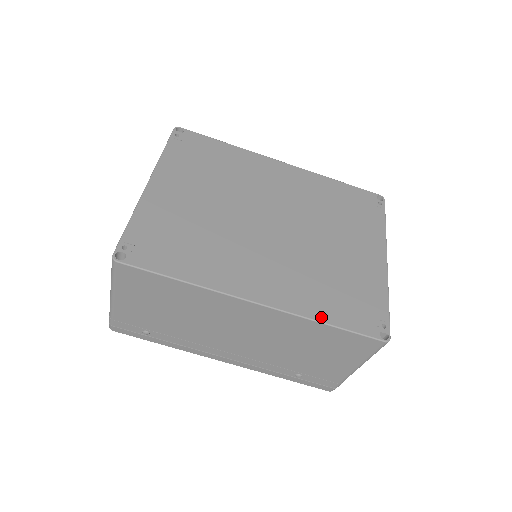
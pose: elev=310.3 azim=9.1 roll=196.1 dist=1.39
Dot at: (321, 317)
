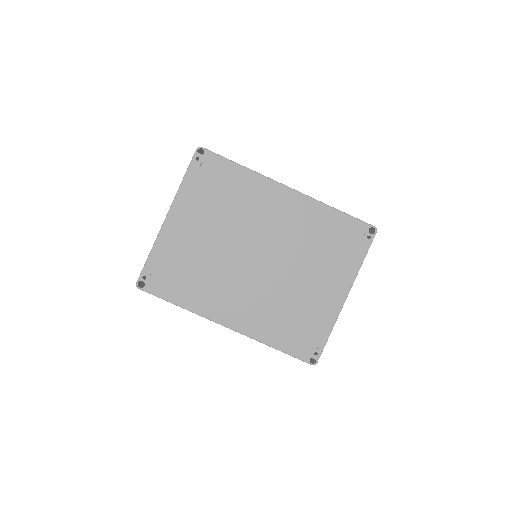
Dot at: (270, 342)
